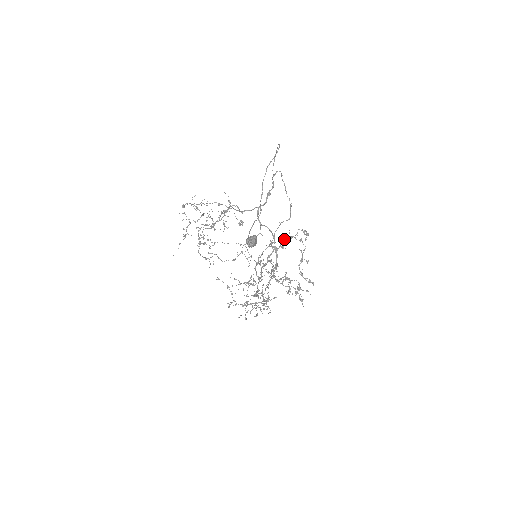
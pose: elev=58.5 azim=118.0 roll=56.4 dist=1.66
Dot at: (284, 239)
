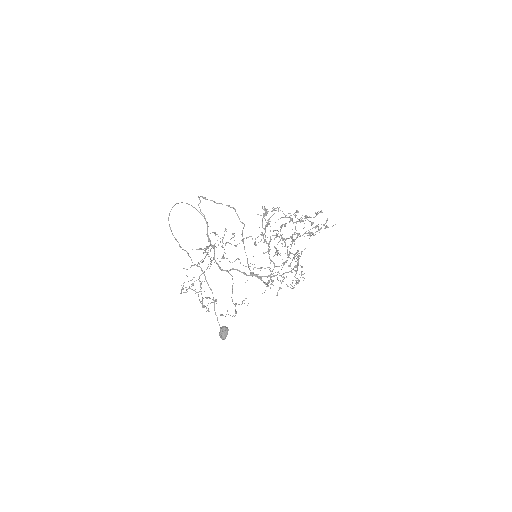
Dot at: occluded
